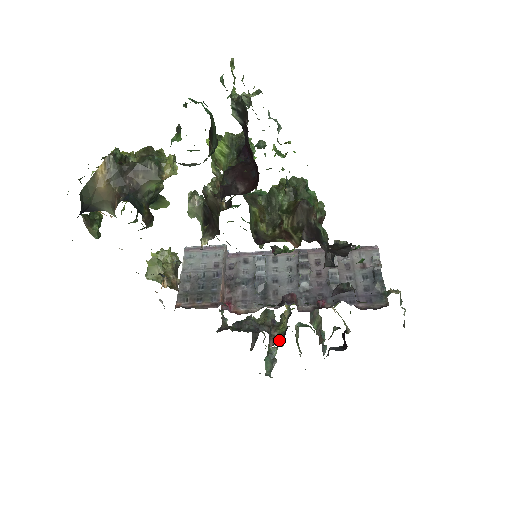
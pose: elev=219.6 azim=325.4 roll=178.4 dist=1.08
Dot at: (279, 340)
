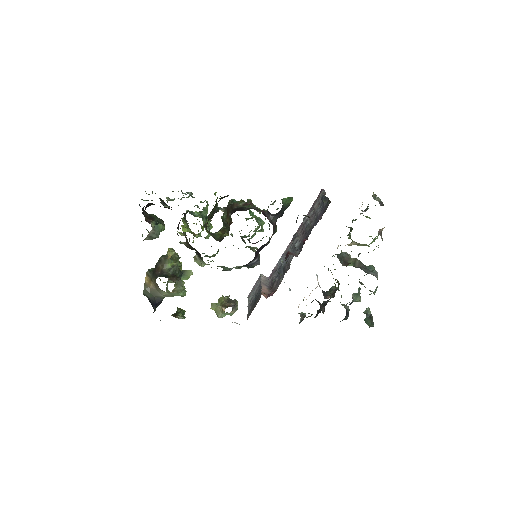
Dot at: occluded
